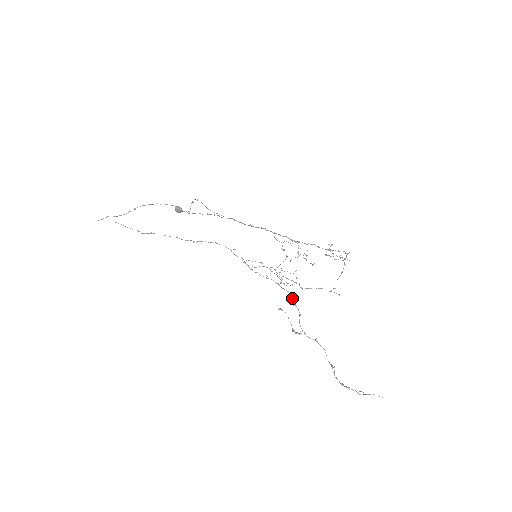
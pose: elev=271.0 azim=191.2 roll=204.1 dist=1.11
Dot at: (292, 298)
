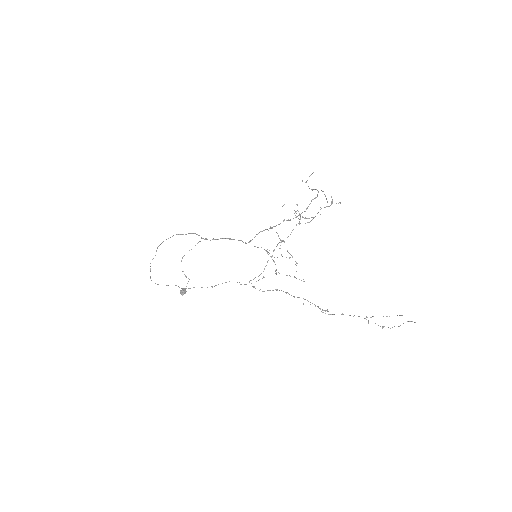
Dot at: (304, 299)
